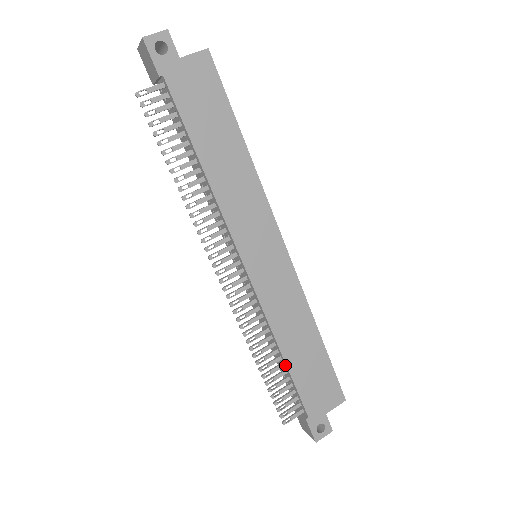
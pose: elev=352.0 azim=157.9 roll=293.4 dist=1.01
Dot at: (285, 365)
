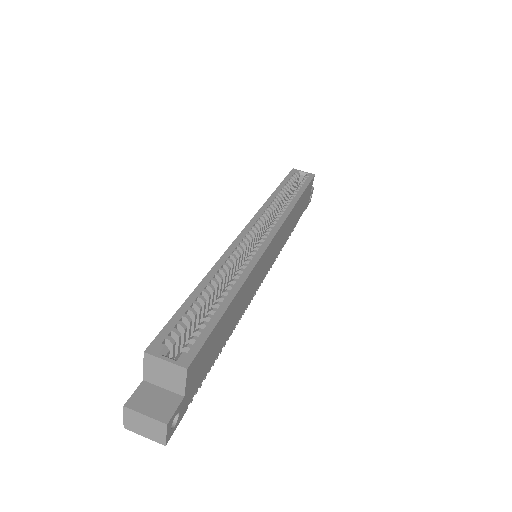
Dot at: occluded
